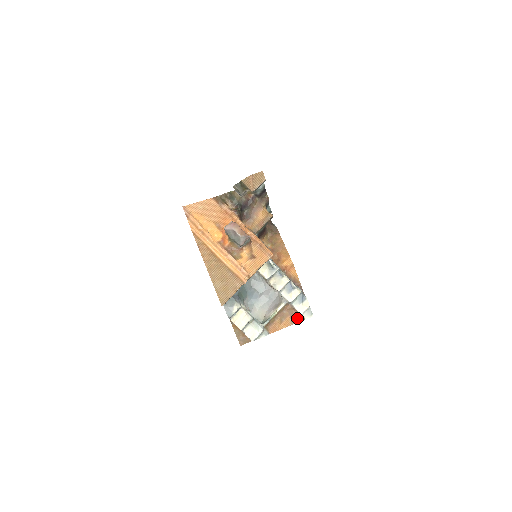
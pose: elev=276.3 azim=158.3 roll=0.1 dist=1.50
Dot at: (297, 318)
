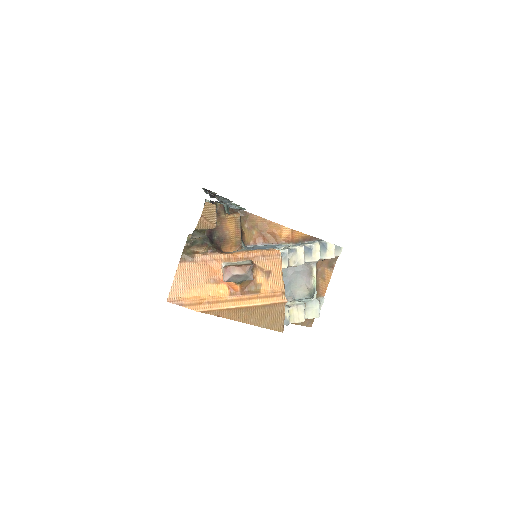
Dot at: (332, 262)
